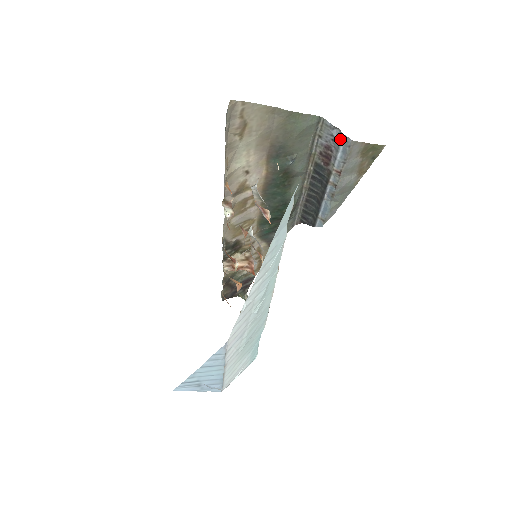
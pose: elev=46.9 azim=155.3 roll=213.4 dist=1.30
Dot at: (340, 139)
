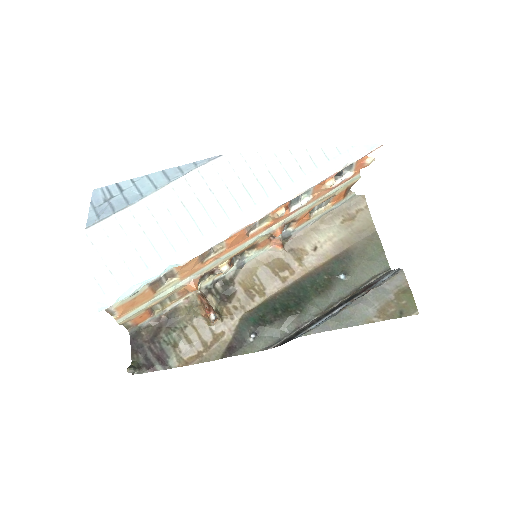
Dot at: (393, 271)
